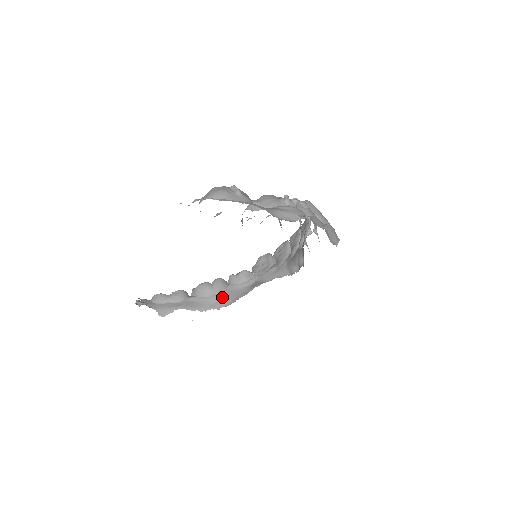
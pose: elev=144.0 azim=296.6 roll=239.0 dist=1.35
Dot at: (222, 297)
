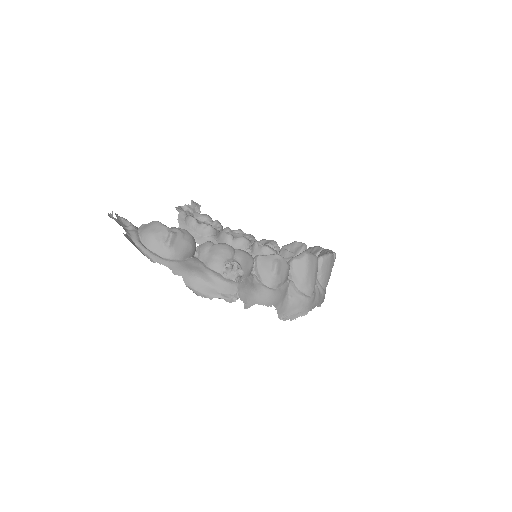
Dot at: occluded
